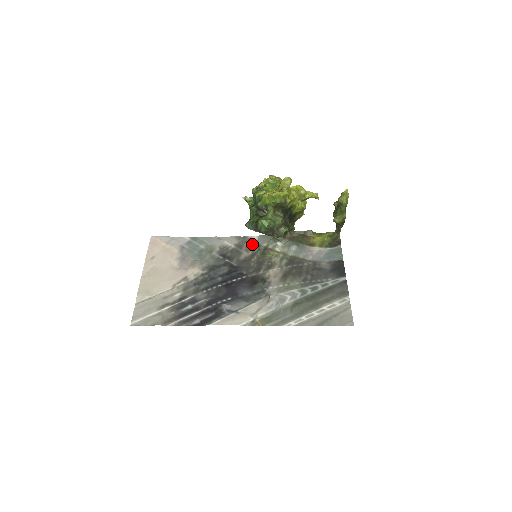
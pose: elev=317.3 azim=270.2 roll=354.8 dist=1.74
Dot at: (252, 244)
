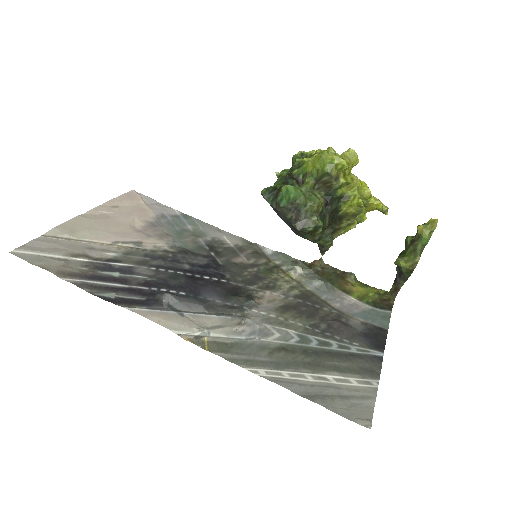
Dot at: (260, 254)
